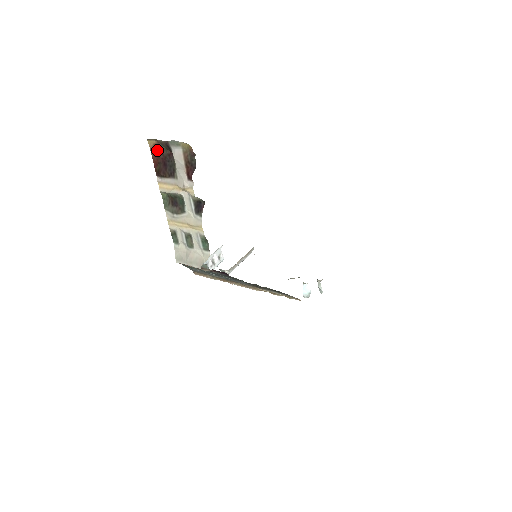
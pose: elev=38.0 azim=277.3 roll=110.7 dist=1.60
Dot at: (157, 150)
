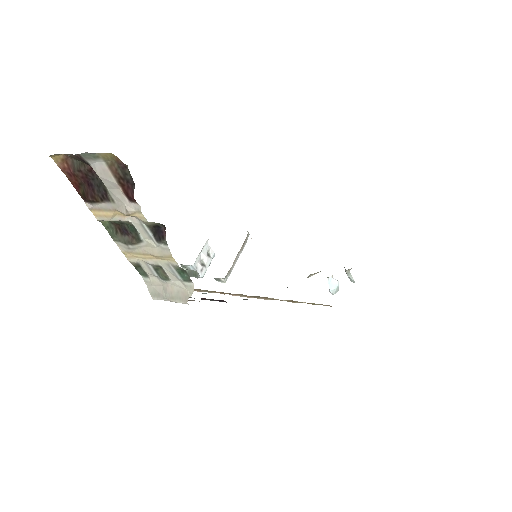
Dot at: (70, 167)
